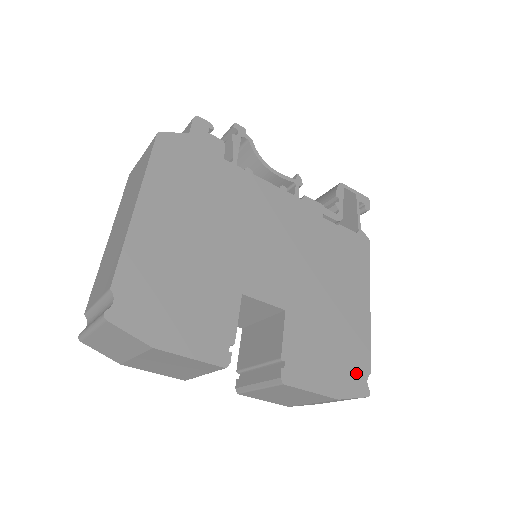
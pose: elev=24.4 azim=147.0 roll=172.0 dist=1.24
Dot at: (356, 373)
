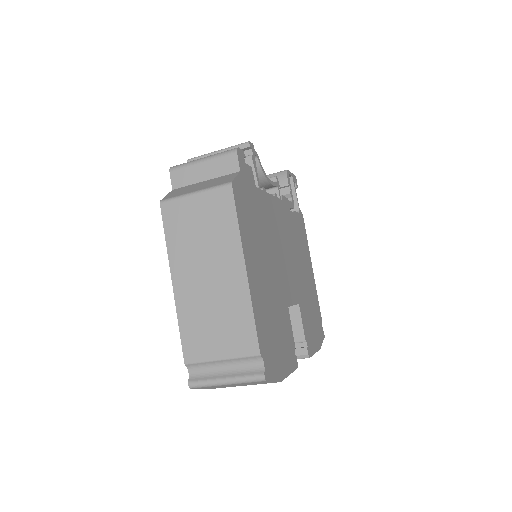
Dot at: (320, 325)
